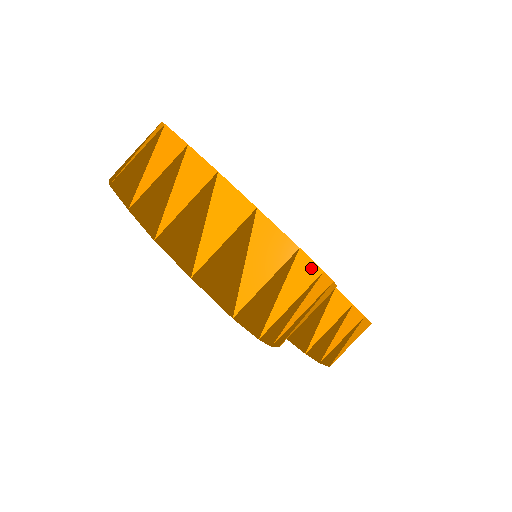
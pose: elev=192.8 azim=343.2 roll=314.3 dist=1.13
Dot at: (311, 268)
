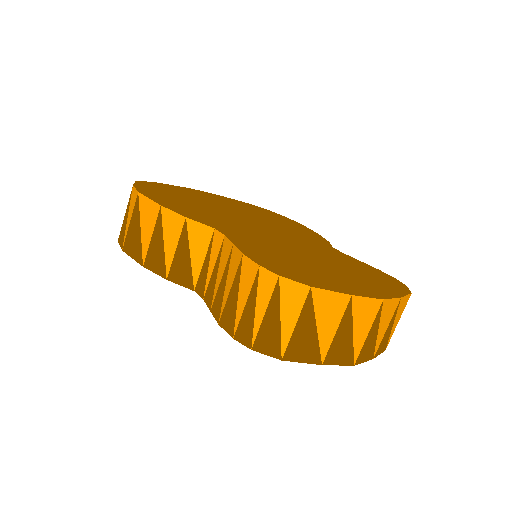
Dot at: occluded
